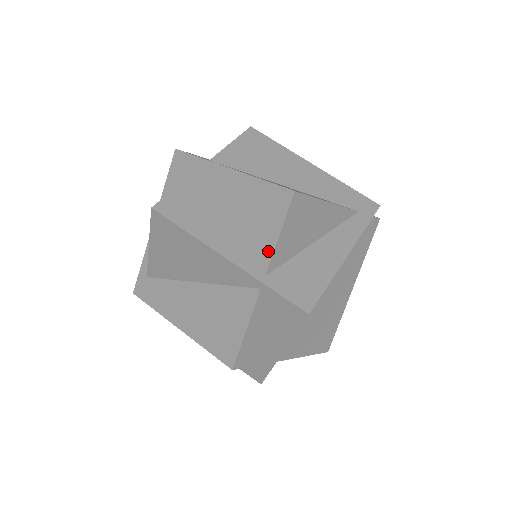
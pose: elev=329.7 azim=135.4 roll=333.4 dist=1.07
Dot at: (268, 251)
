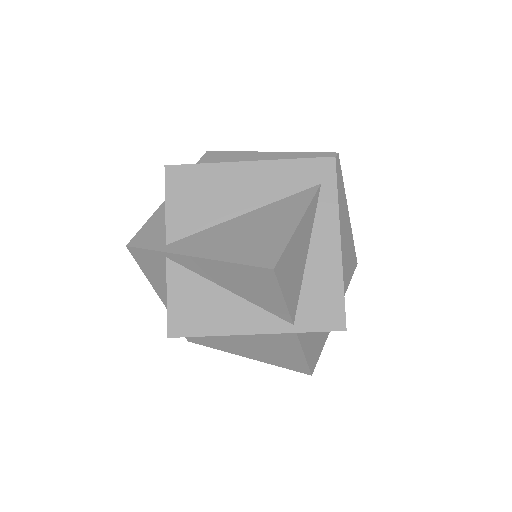
Dot at: (283, 310)
